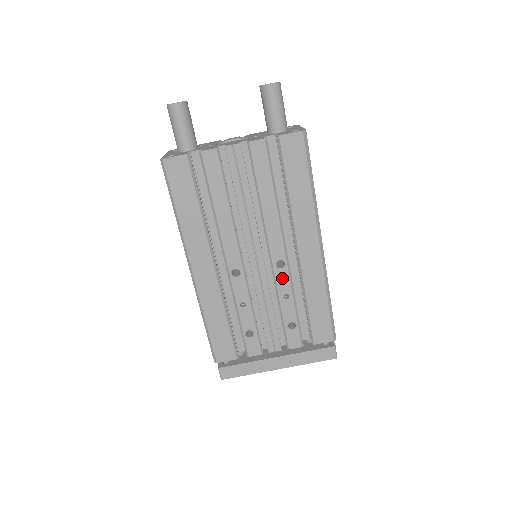
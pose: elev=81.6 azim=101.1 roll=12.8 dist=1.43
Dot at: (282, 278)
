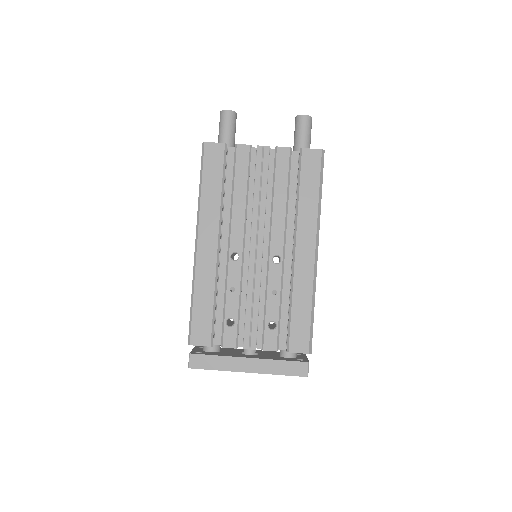
Dot at: (275, 273)
